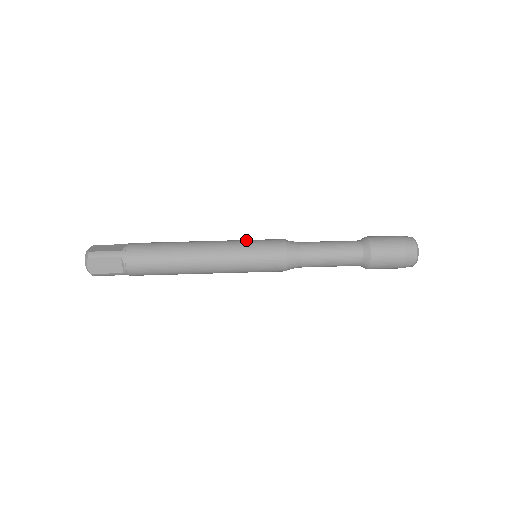
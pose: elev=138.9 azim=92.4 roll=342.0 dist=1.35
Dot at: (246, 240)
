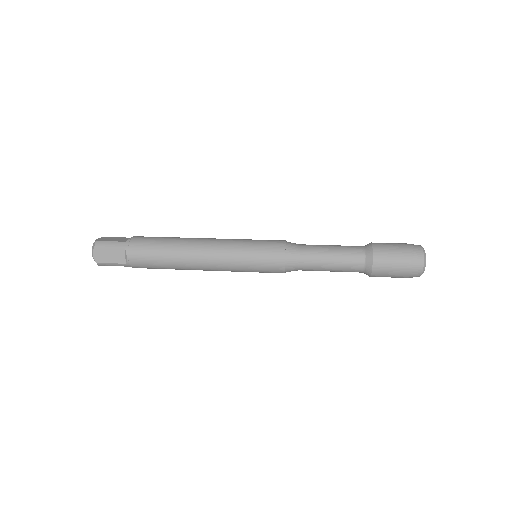
Dot at: (247, 239)
